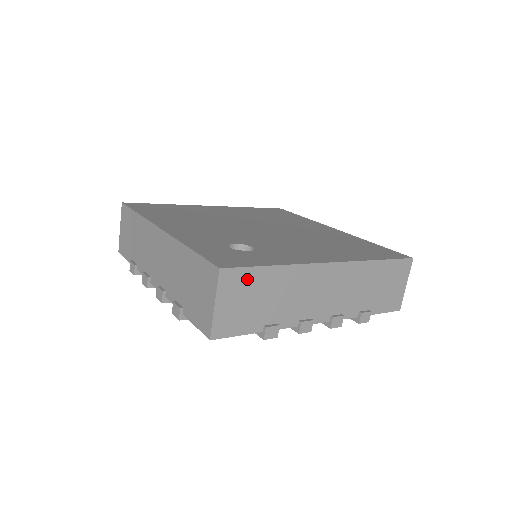
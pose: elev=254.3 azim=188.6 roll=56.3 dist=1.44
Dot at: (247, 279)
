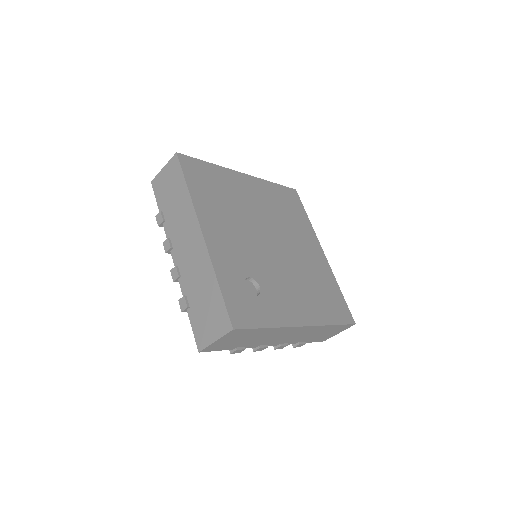
Dot at: (245, 333)
